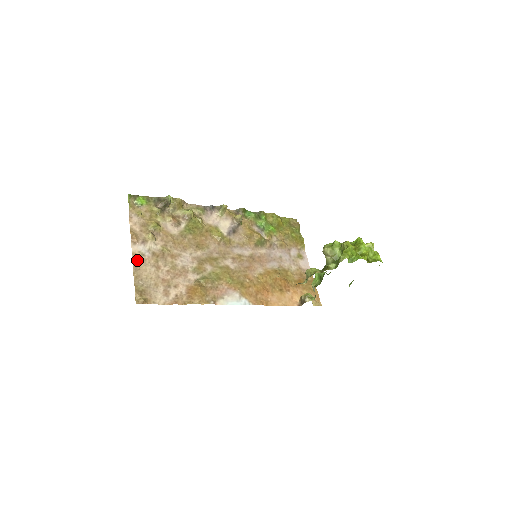
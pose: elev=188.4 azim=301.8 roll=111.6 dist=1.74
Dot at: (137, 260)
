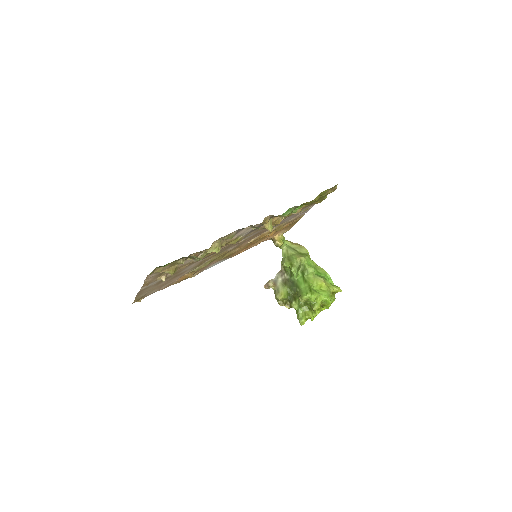
Dot at: (143, 290)
